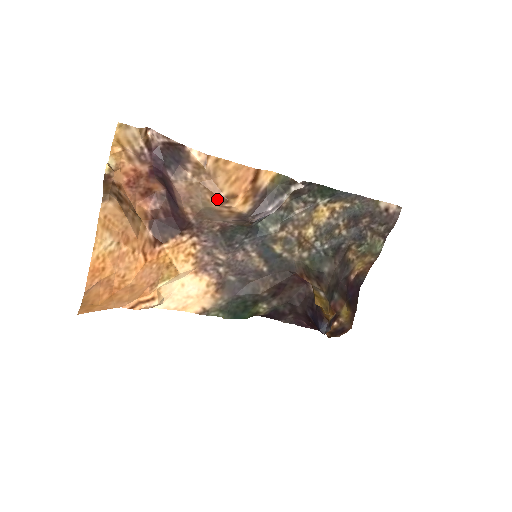
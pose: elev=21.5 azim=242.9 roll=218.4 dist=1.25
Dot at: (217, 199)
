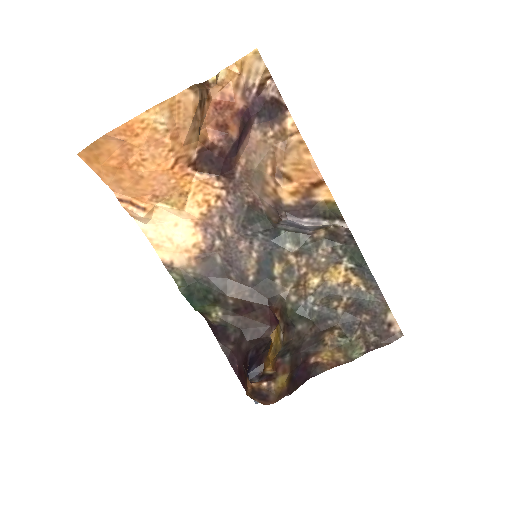
Dot at: (275, 169)
